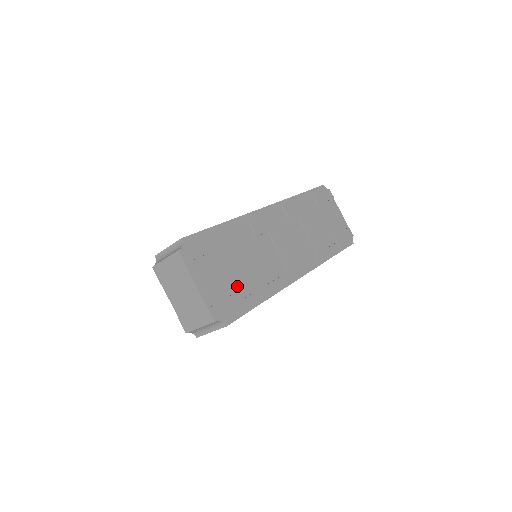
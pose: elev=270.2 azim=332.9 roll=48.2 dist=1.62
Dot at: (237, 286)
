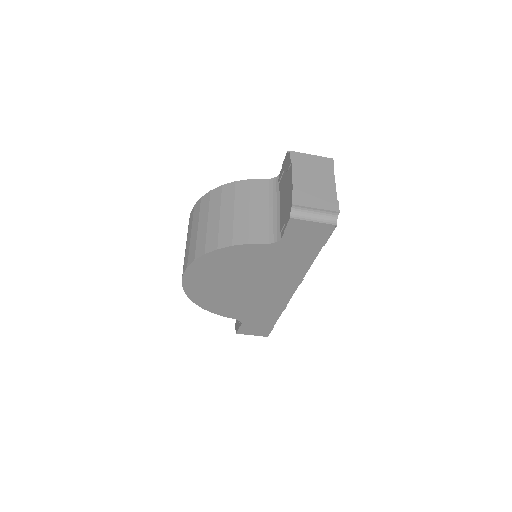
Dot at: occluded
